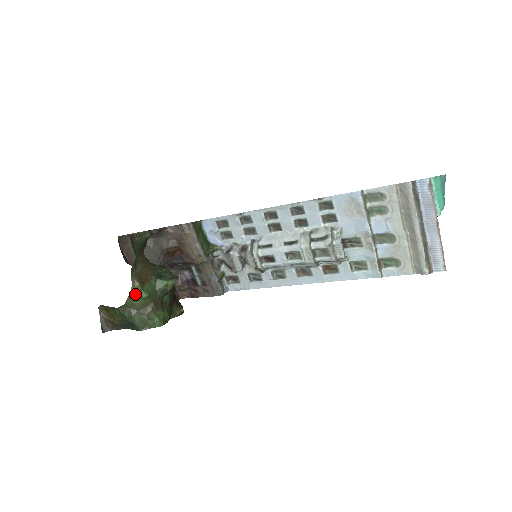
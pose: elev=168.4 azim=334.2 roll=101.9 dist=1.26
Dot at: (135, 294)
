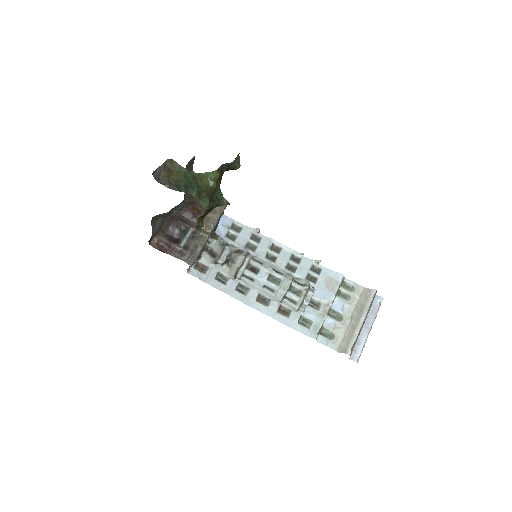
Dot at: (211, 176)
